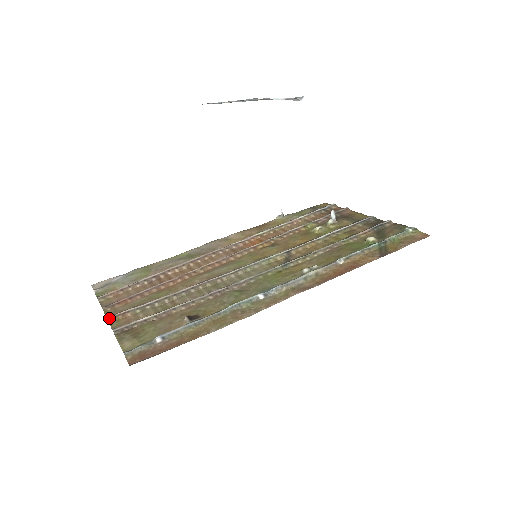
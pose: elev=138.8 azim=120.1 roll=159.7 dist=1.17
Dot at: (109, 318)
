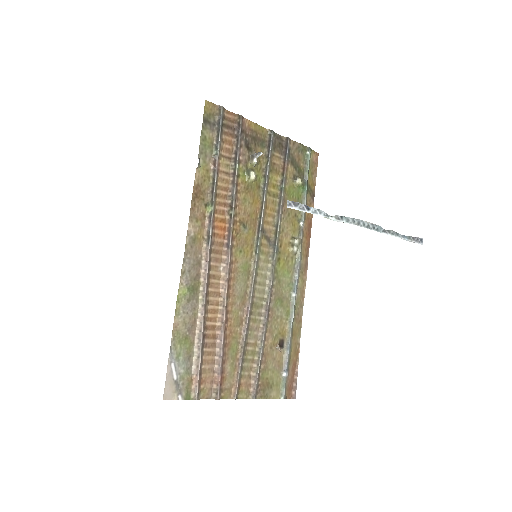
Dot at: (237, 398)
